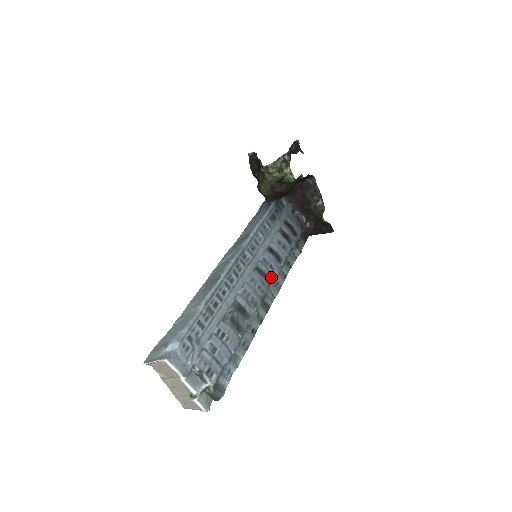
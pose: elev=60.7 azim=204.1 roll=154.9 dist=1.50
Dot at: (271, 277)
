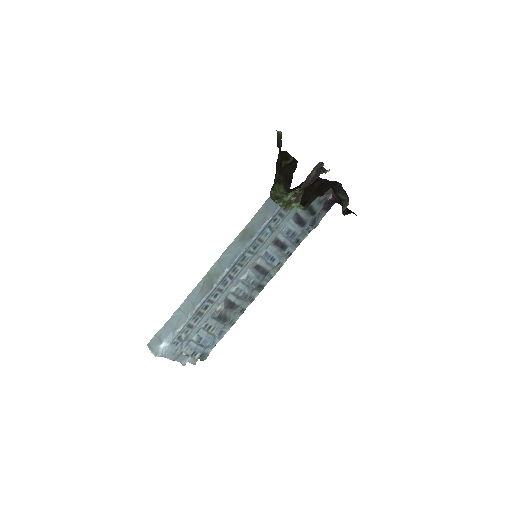
Dot at: (270, 268)
